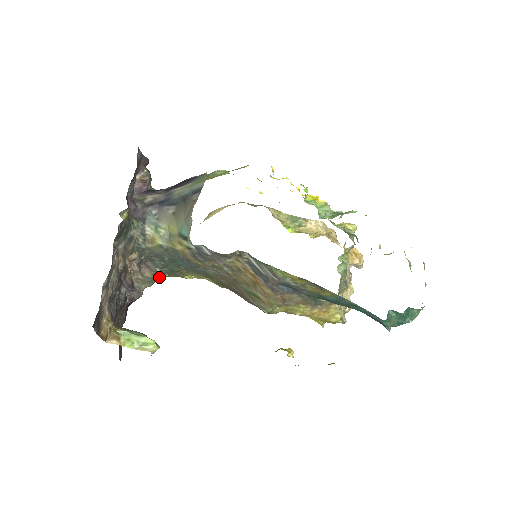
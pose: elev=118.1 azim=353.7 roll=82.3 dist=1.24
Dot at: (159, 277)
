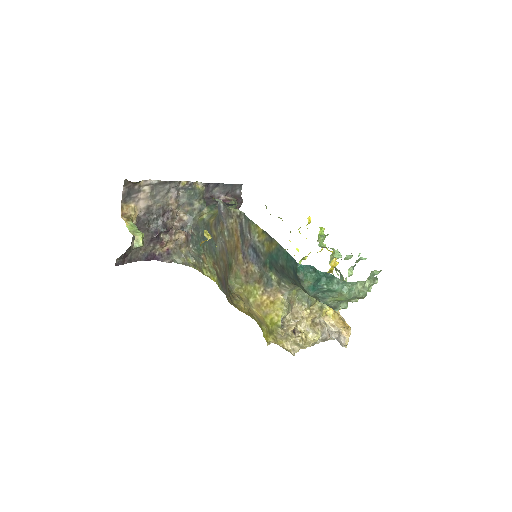
Dot at: (188, 258)
